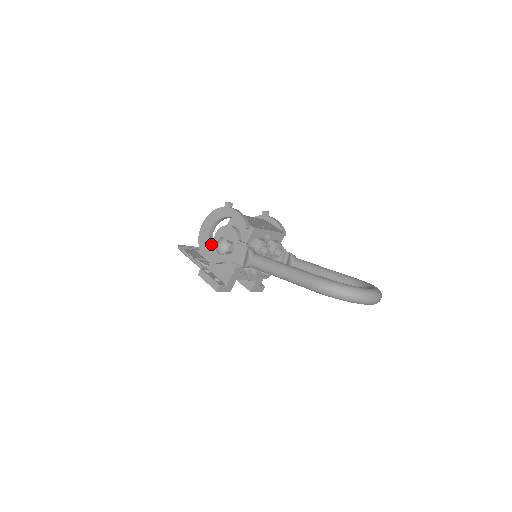
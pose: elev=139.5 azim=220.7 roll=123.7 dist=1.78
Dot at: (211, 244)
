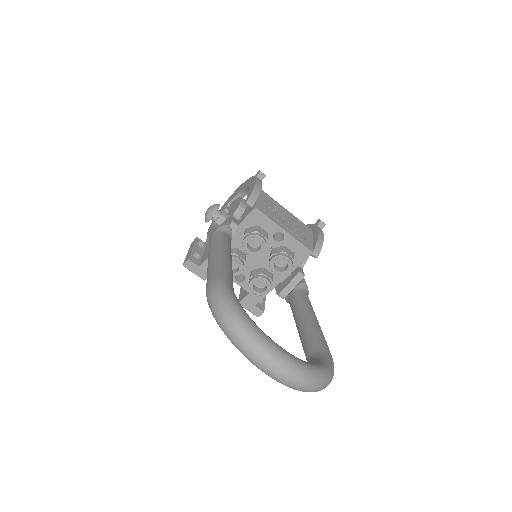
Dot at: occluded
